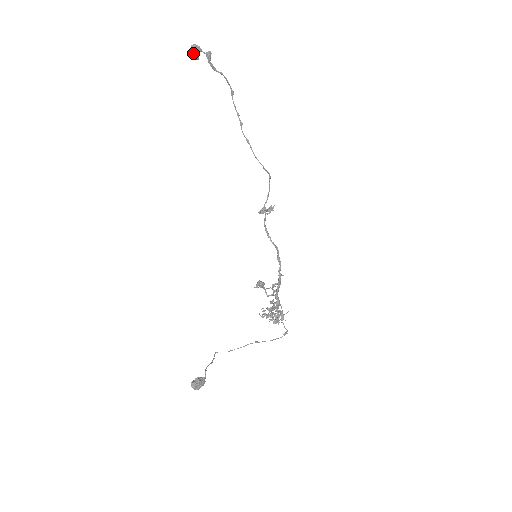
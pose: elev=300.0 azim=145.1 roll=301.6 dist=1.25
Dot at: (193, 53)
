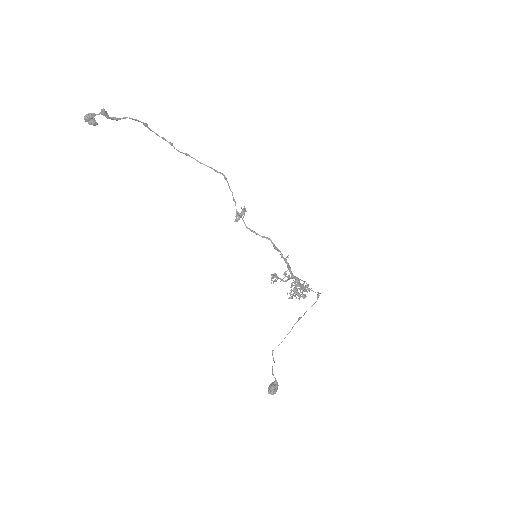
Dot at: (90, 123)
